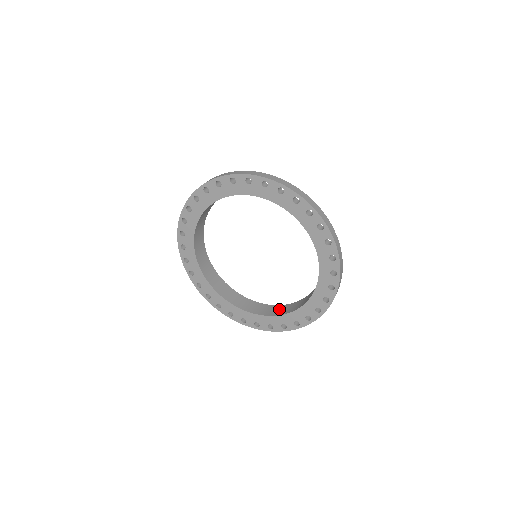
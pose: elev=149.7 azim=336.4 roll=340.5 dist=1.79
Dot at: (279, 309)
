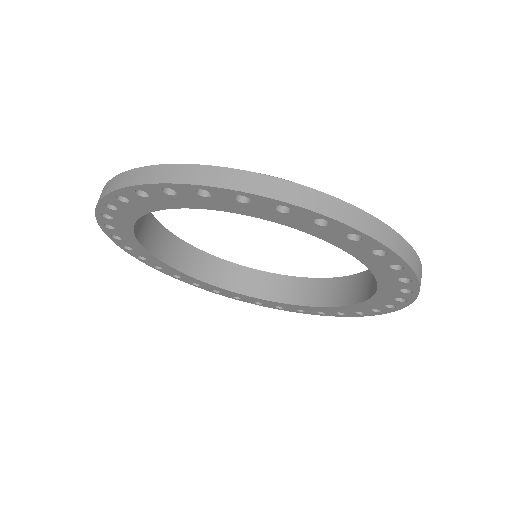
Dot at: (291, 288)
